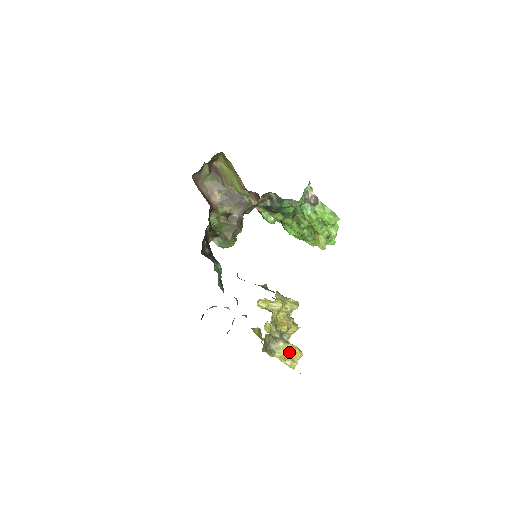
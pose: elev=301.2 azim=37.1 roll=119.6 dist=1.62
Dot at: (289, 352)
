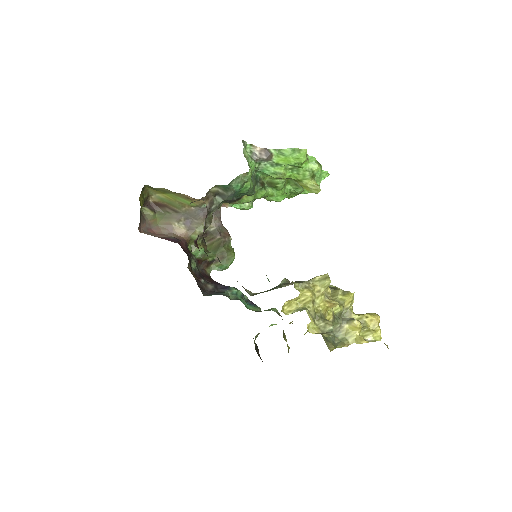
Dot at: (362, 327)
